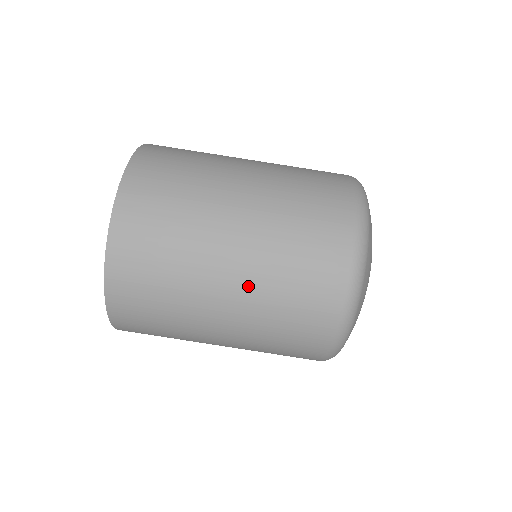
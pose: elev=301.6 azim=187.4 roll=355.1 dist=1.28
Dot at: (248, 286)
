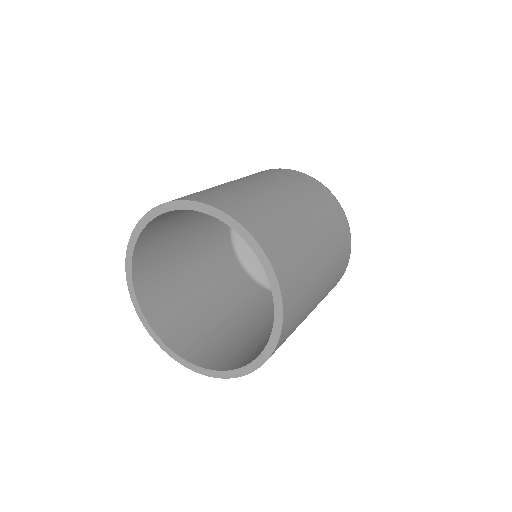
Dot at: (327, 282)
